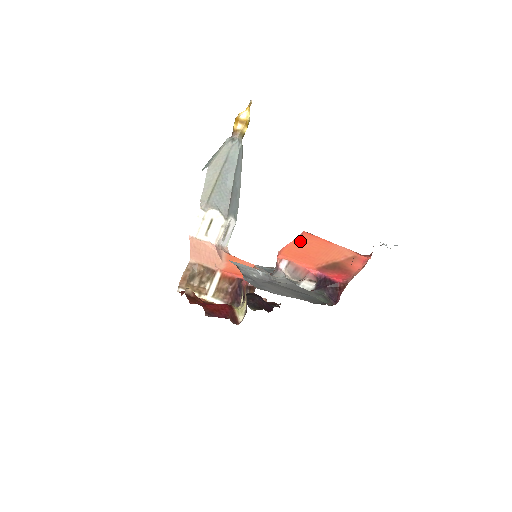
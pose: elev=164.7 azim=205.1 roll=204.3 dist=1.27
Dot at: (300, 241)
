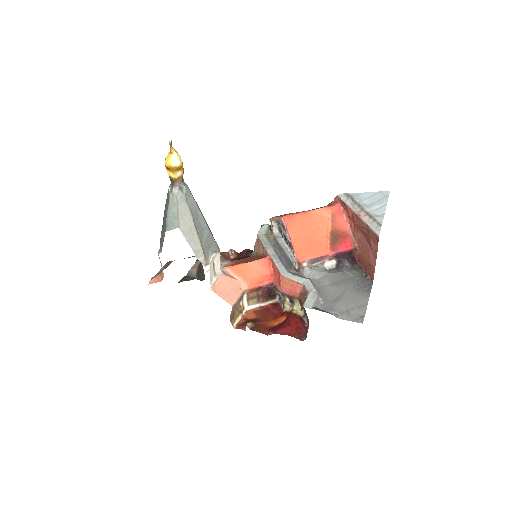
Dot at: (293, 231)
